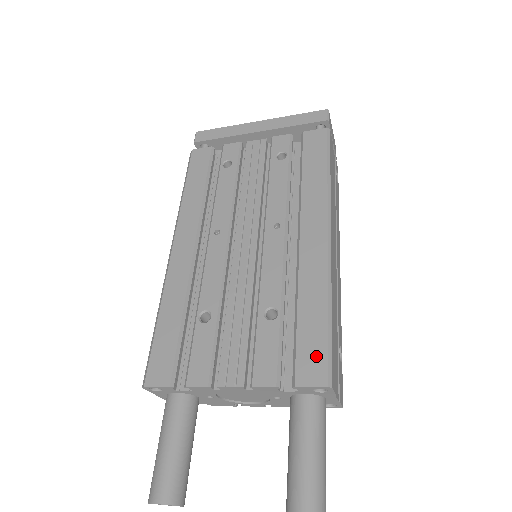
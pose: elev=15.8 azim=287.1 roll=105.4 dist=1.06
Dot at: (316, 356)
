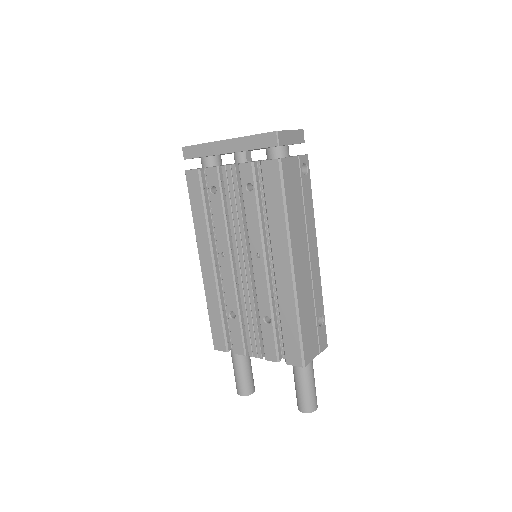
Dot at: (294, 350)
